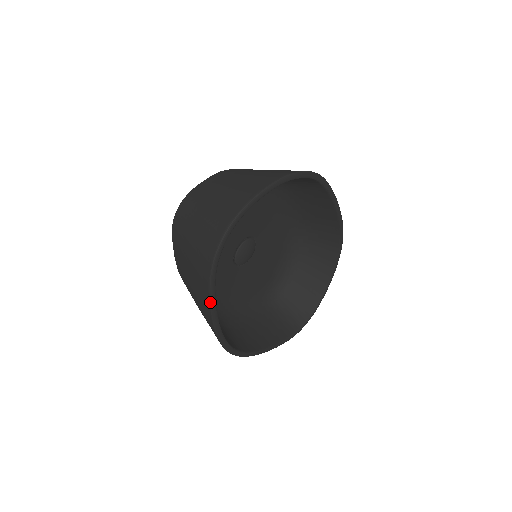
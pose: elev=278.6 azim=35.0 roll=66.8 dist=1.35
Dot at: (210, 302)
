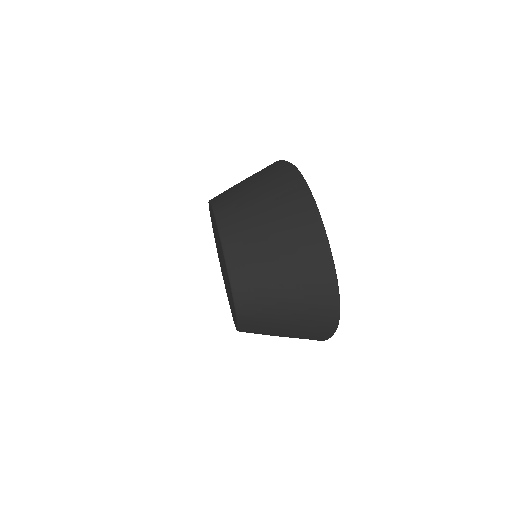
Dot at: occluded
